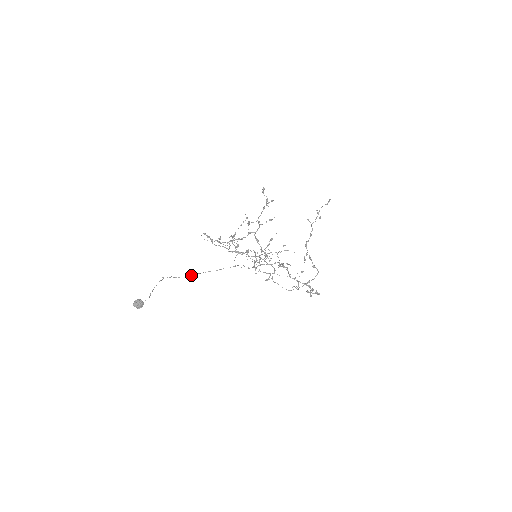
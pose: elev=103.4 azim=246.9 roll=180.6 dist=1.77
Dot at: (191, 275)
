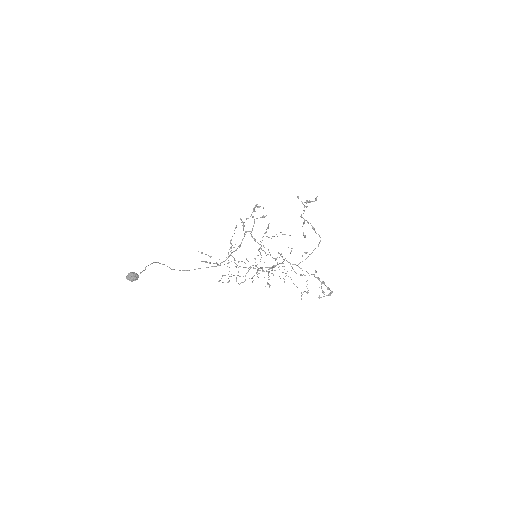
Dot at: (189, 270)
